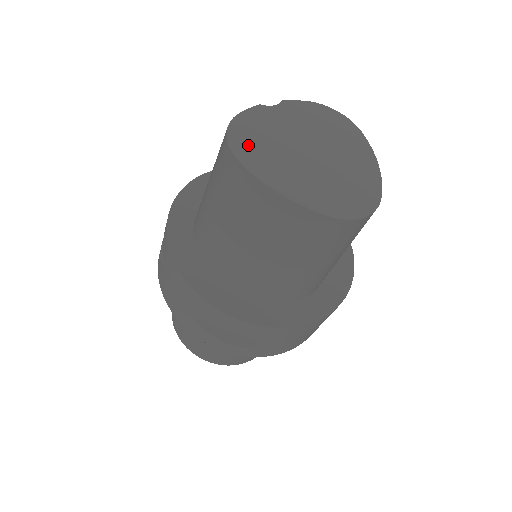
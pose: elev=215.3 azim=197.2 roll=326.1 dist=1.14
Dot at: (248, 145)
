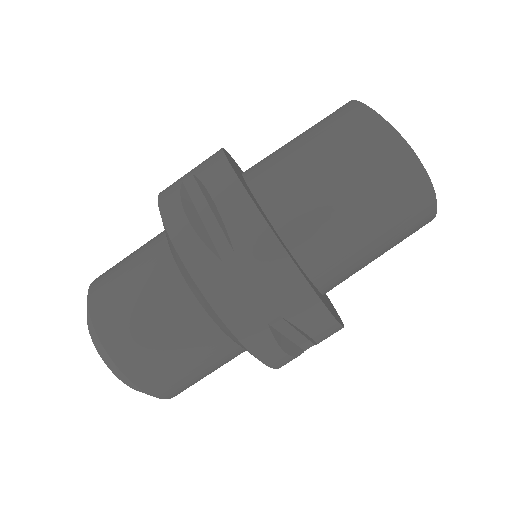
Dot at: occluded
